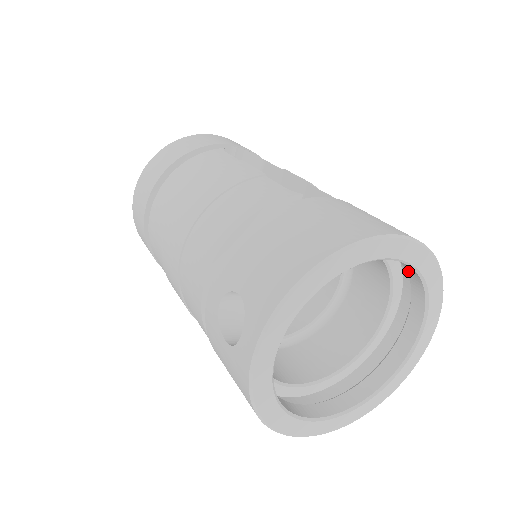
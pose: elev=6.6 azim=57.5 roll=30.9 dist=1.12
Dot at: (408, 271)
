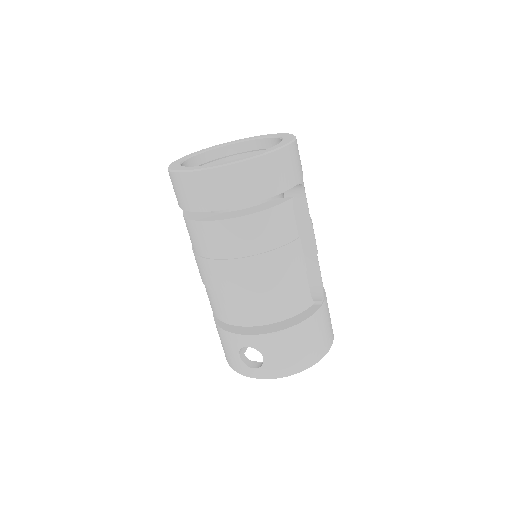
Dot at: occluded
